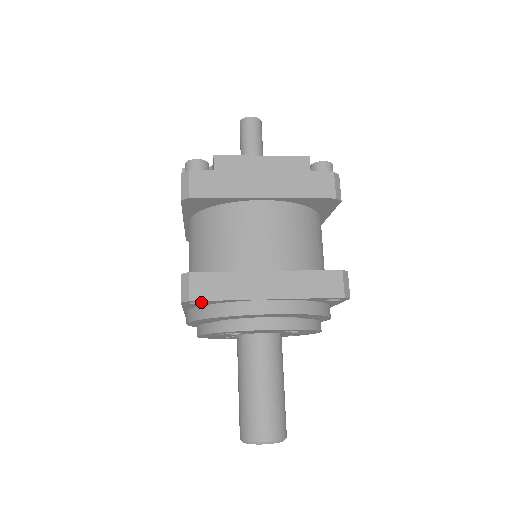
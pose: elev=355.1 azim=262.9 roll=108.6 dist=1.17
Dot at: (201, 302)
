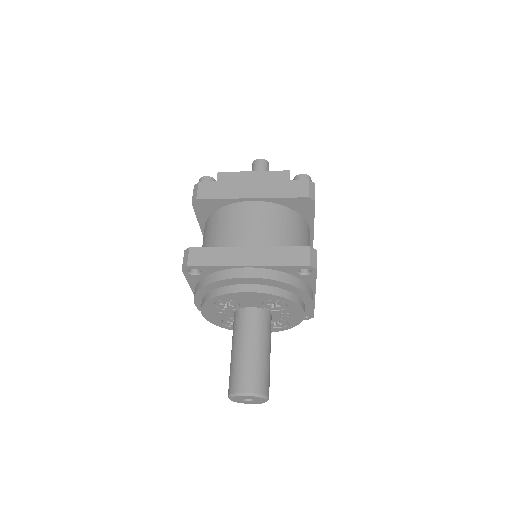
Dot at: (199, 273)
